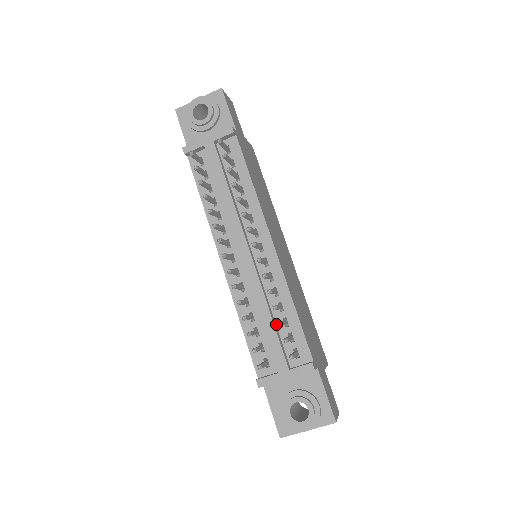
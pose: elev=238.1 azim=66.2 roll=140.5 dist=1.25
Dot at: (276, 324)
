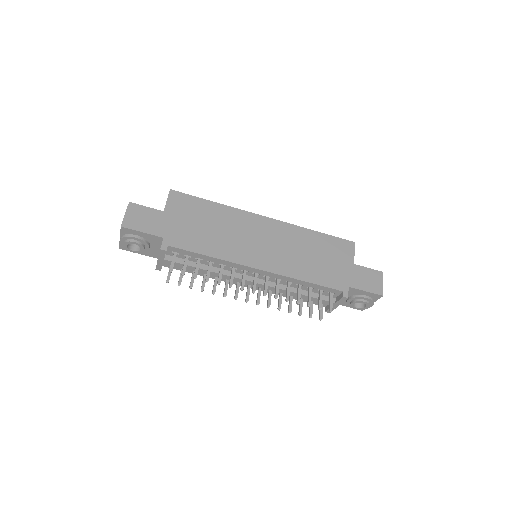
Dot at: (306, 291)
